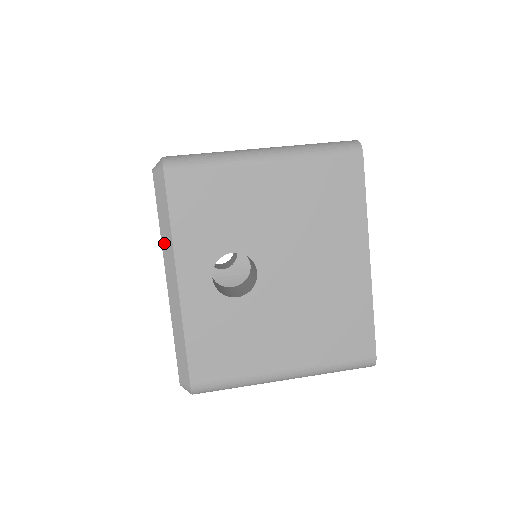
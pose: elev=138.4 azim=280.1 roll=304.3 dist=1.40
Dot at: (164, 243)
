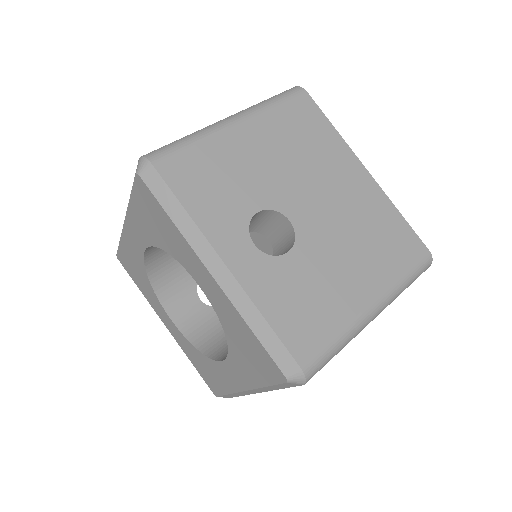
Dot at: (188, 235)
